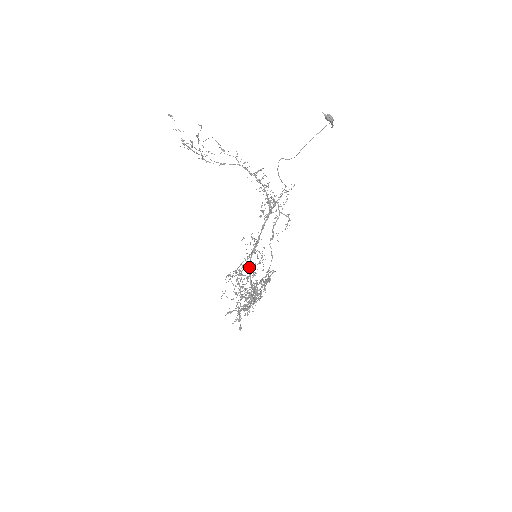
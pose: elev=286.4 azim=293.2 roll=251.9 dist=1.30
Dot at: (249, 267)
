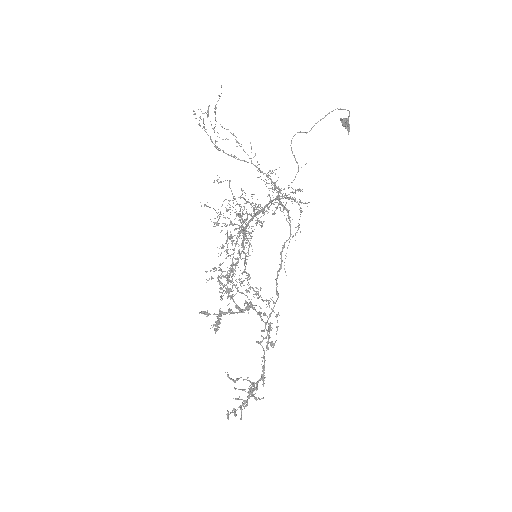
Dot at: (245, 235)
